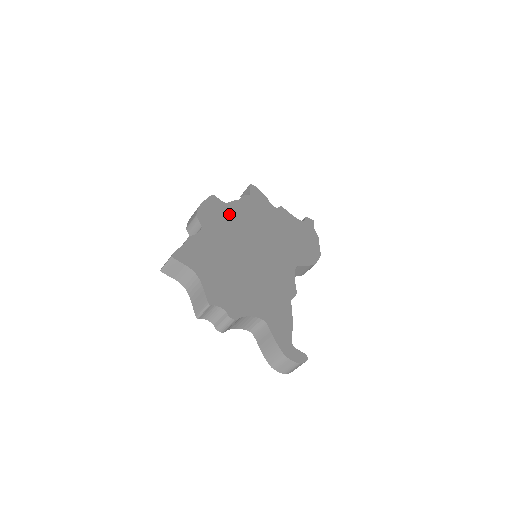
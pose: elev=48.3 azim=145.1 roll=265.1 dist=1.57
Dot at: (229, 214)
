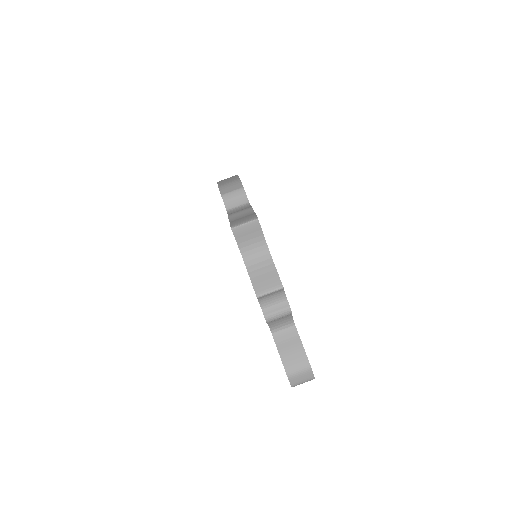
Dot at: occluded
